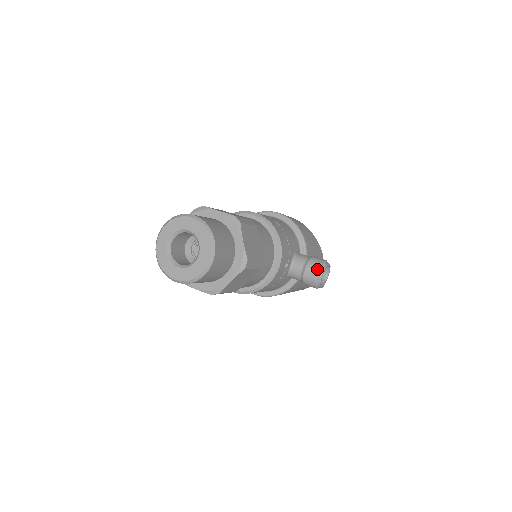
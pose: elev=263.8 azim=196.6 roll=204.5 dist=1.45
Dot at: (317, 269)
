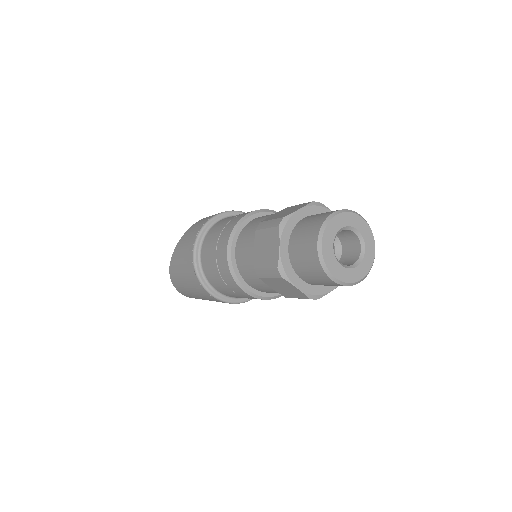
Dot at: occluded
